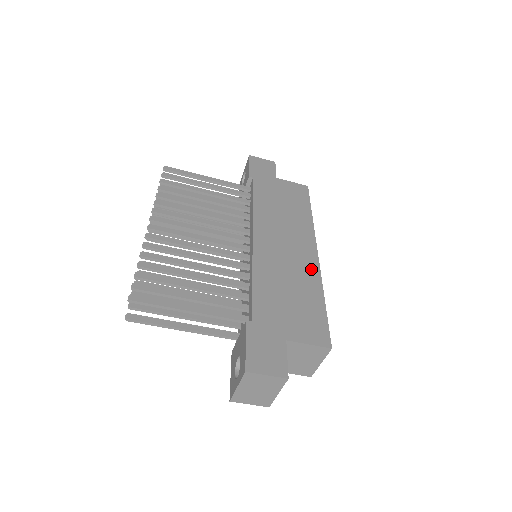
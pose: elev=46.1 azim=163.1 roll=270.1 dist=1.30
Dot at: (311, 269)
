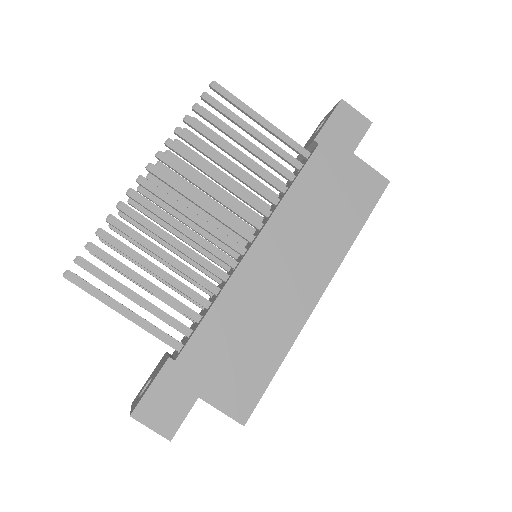
Dot at: (295, 316)
